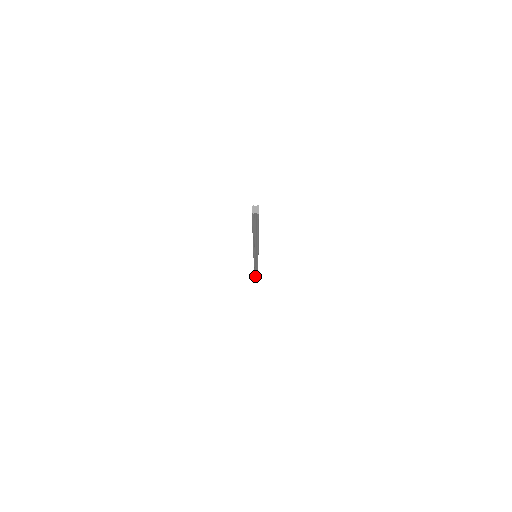
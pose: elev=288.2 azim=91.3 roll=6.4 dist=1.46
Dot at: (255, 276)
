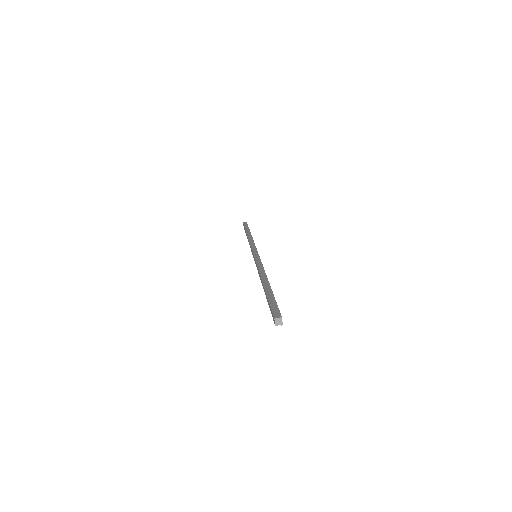
Dot at: occluded
